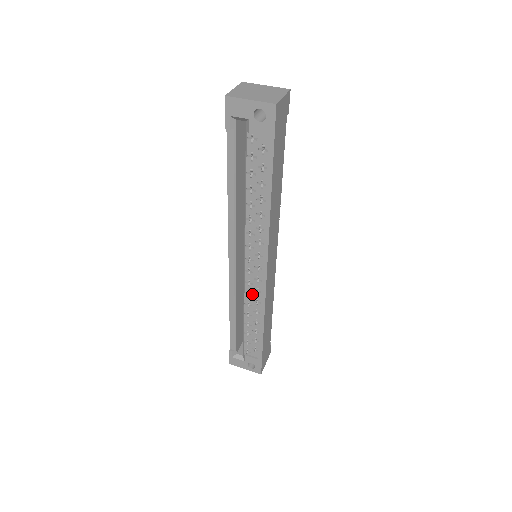
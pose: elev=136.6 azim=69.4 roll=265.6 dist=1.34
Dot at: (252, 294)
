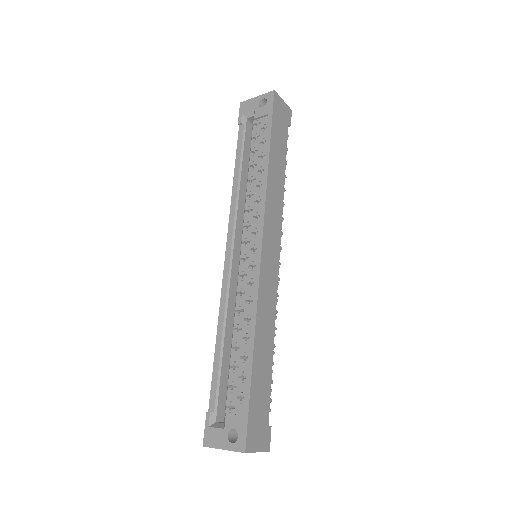
Dot at: (245, 291)
